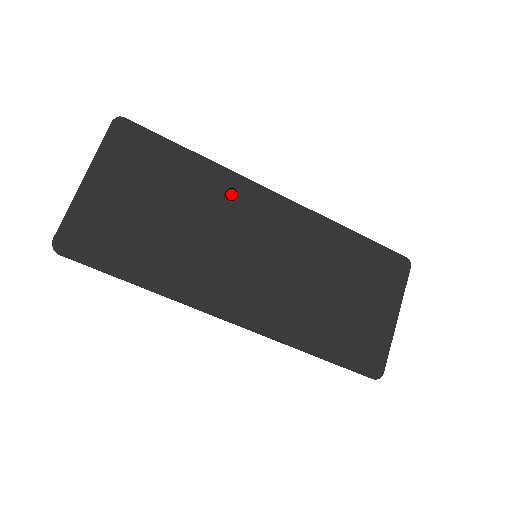
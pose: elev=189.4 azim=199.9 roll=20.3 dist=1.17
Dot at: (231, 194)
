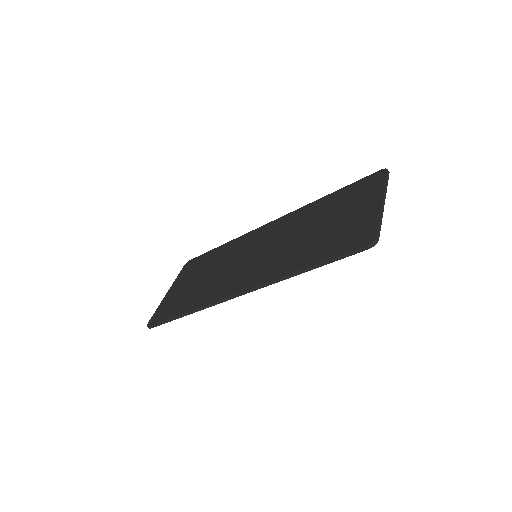
Dot at: (240, 244)
